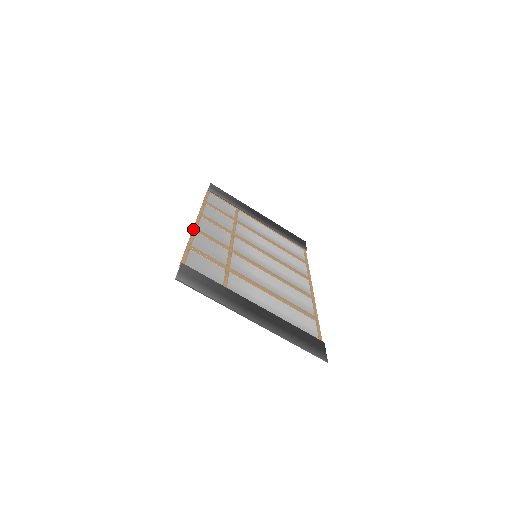
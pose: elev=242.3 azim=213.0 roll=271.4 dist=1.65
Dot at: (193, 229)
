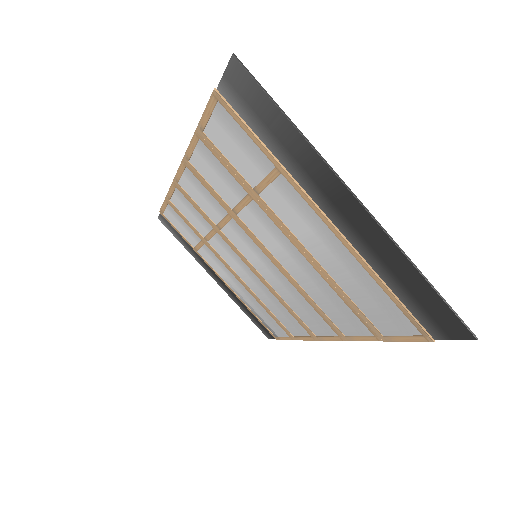
Dot at: (185, 156)
